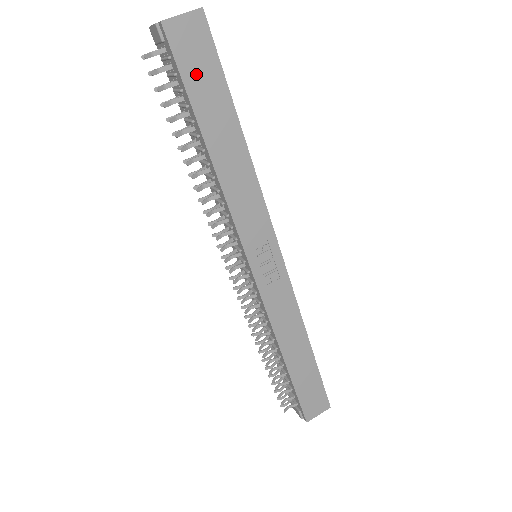
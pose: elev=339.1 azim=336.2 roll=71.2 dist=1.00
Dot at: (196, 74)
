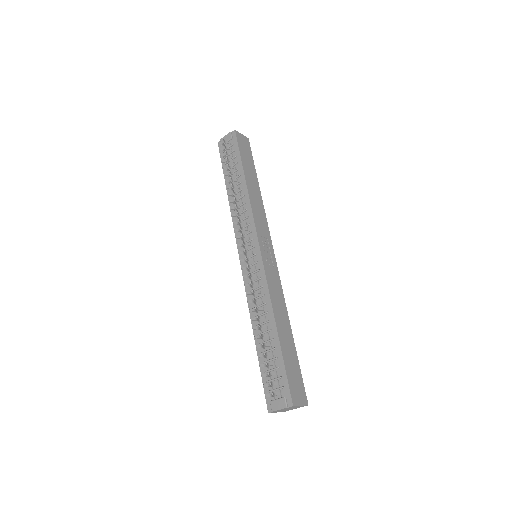
Dot at: (244, 153)
